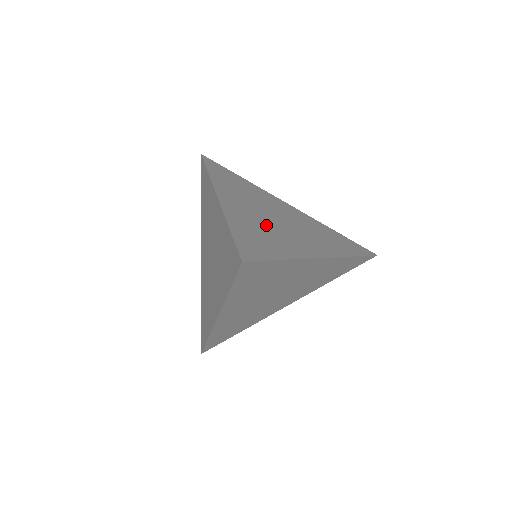
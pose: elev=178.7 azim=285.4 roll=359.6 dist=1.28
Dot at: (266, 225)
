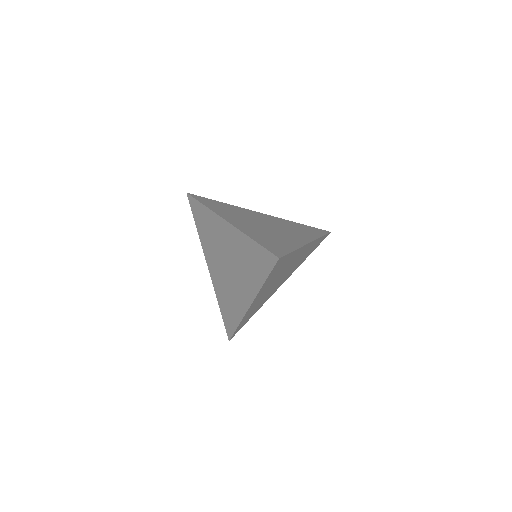
Dot at: (266, 232)
